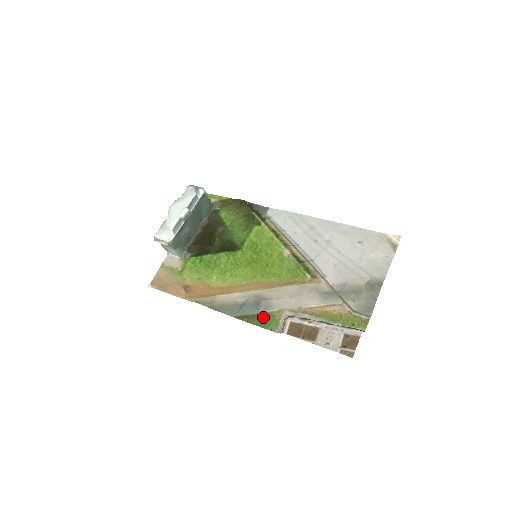
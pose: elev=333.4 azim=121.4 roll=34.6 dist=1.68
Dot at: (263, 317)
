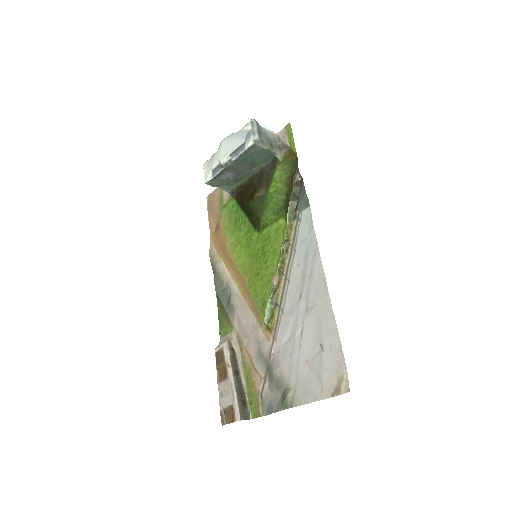
Dot at: (225, 317)
